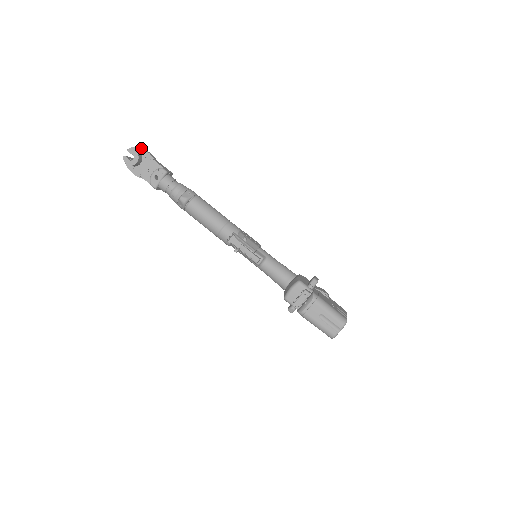
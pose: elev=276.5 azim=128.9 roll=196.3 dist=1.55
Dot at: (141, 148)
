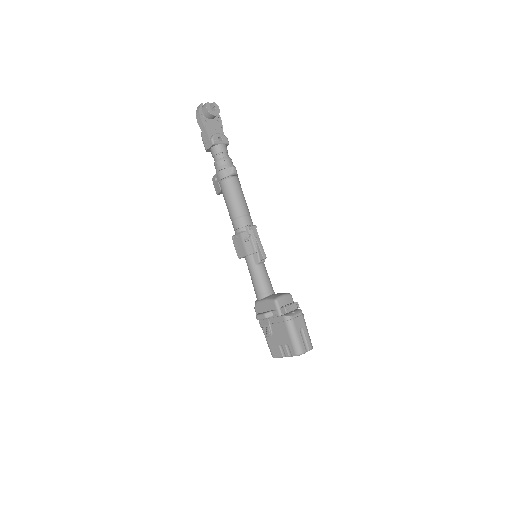
Dot at: occluded
